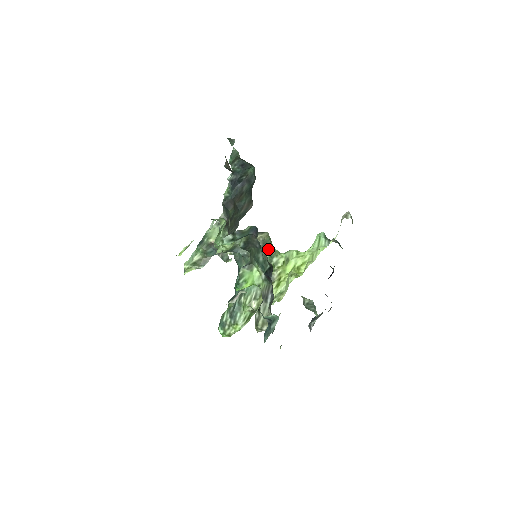
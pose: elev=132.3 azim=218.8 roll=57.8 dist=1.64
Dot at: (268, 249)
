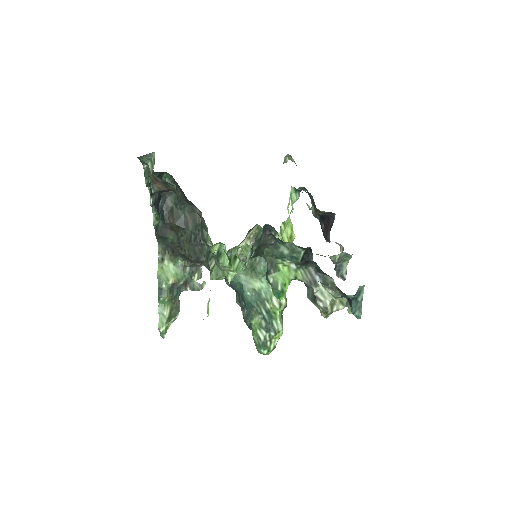
Dot at: occluded
